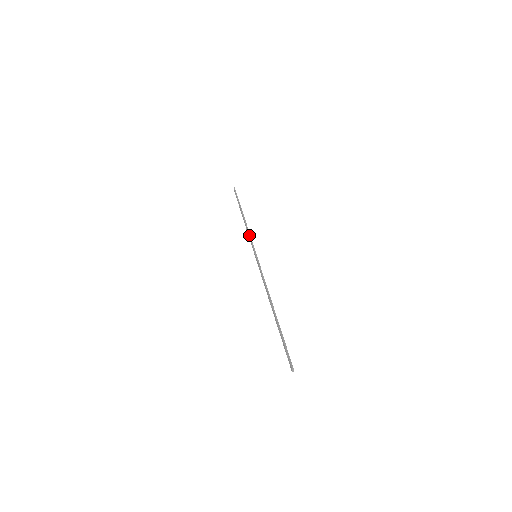
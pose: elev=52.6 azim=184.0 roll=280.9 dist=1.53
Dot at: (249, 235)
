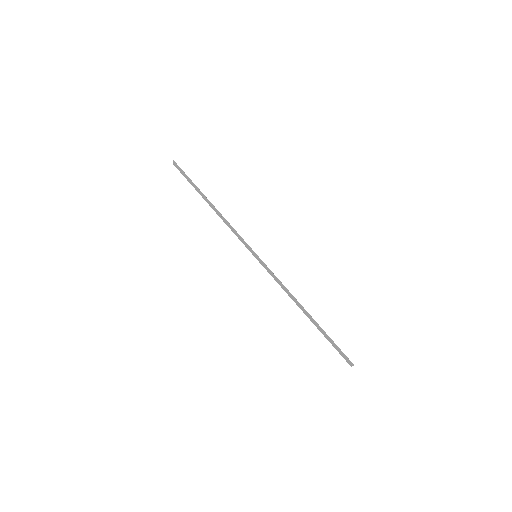
Dot at: (235, 231)
